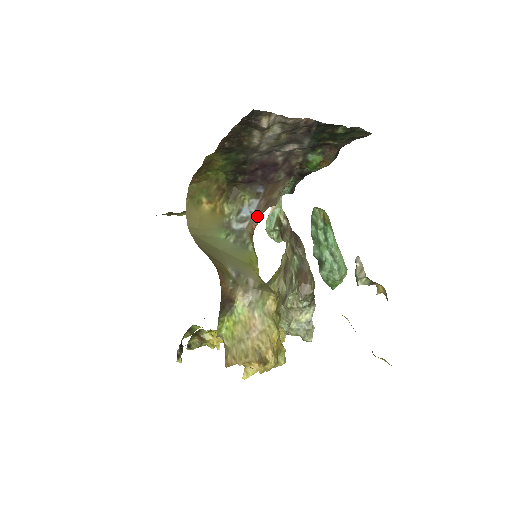
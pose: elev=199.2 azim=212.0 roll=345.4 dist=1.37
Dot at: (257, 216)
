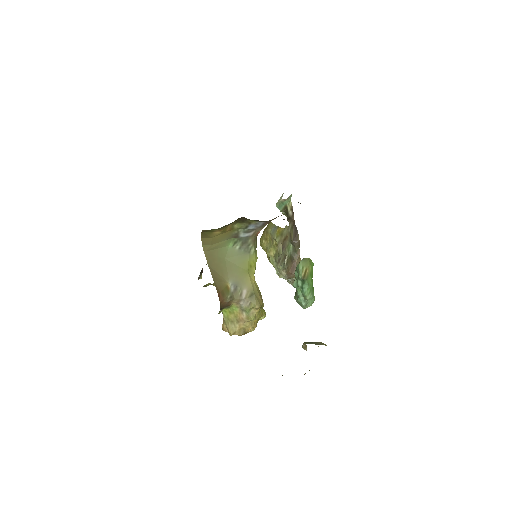
Dot at: (262, 227)
